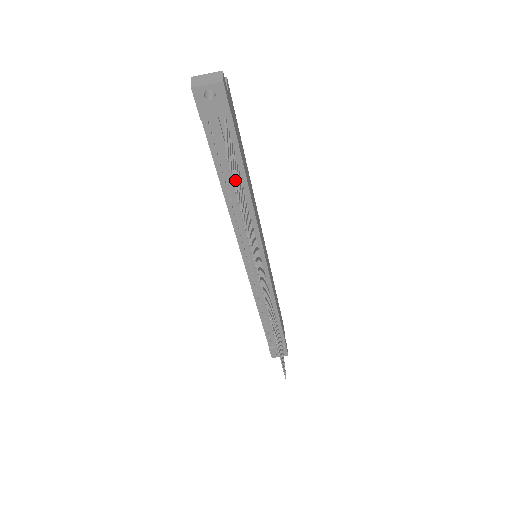
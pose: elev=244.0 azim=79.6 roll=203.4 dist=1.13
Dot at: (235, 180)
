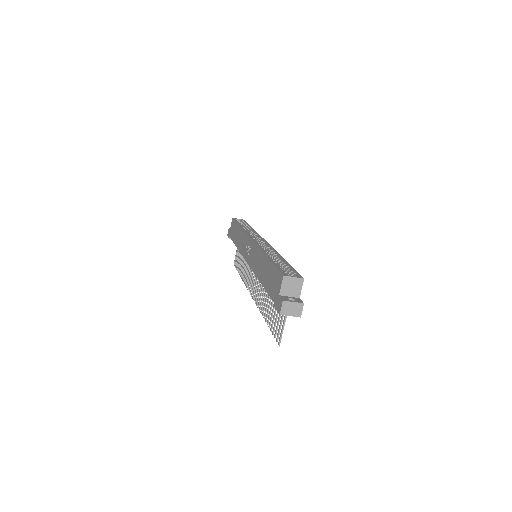
Dot at: (275, 325)
